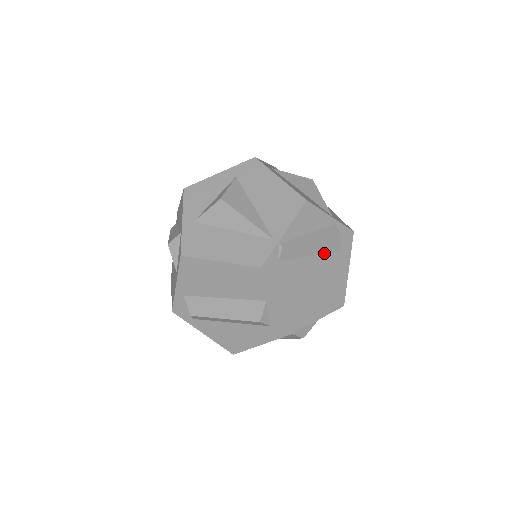
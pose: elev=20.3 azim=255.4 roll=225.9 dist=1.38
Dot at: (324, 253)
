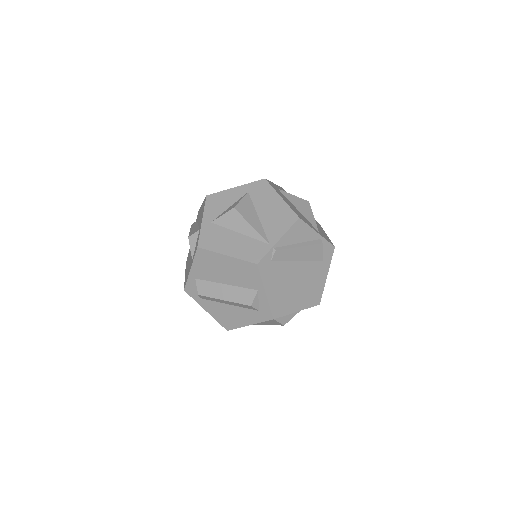
Dot at: (308, 260)
